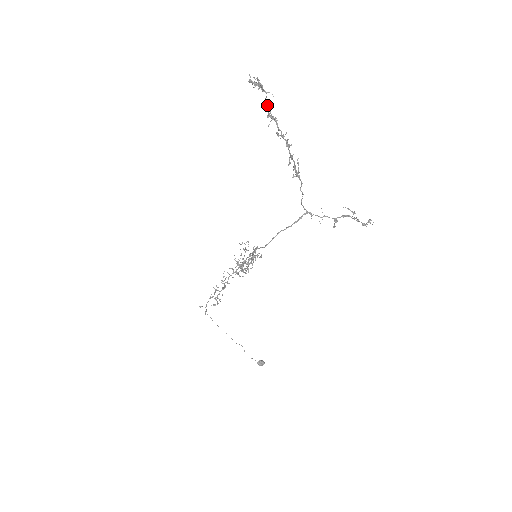
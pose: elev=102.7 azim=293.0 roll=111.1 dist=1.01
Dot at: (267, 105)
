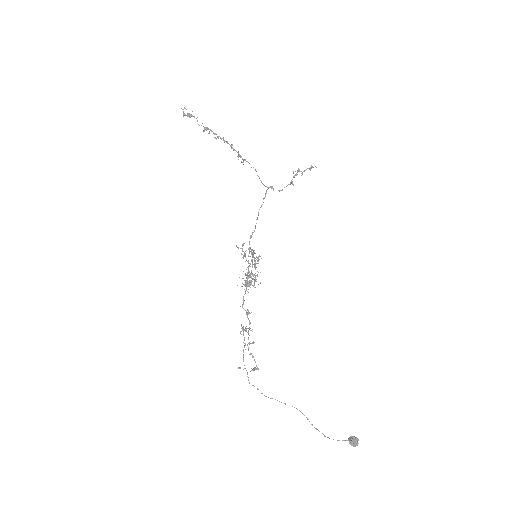
Dot at: occluded
